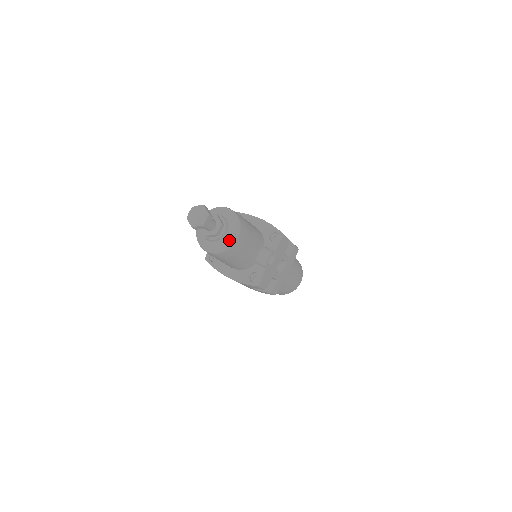
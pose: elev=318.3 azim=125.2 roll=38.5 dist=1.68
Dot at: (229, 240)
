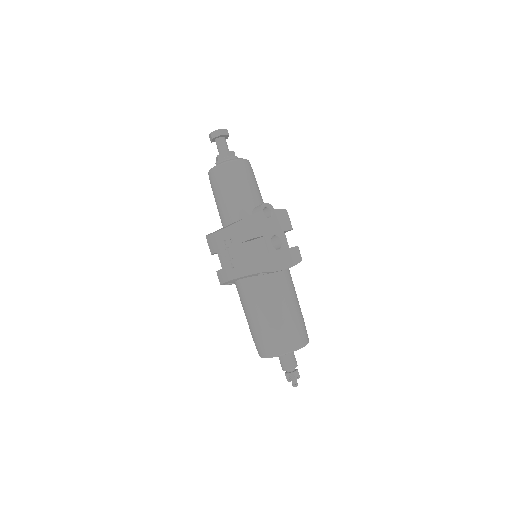
Dot at: (235, 159)
